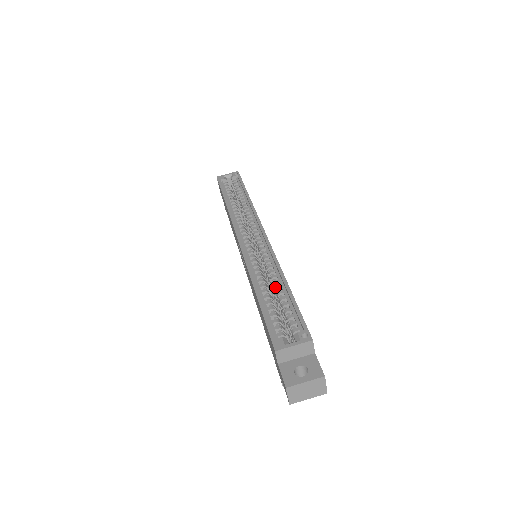
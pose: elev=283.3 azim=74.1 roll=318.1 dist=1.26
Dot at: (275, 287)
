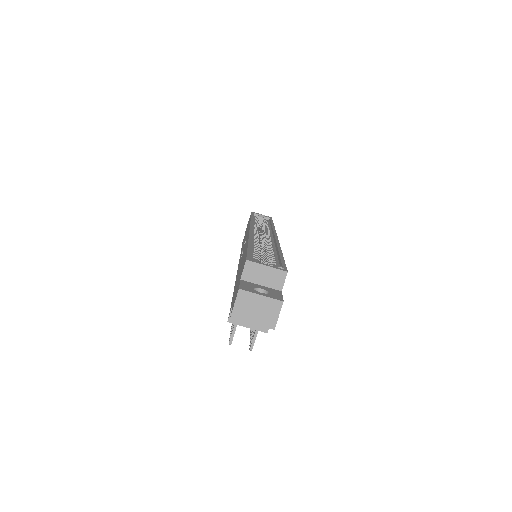
Dot at: (268, 251)
